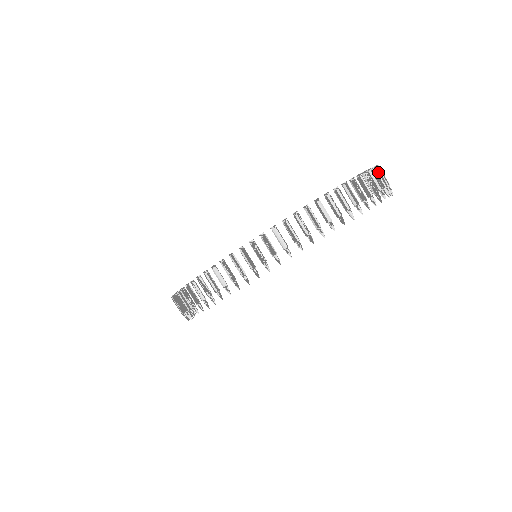
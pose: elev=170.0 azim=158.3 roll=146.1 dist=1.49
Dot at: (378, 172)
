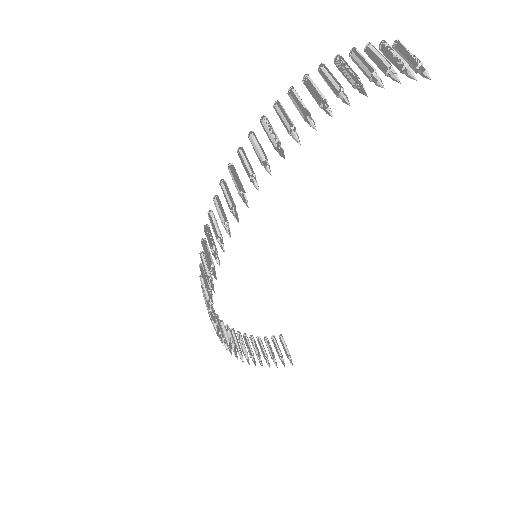
Dot at: (386, 50)
